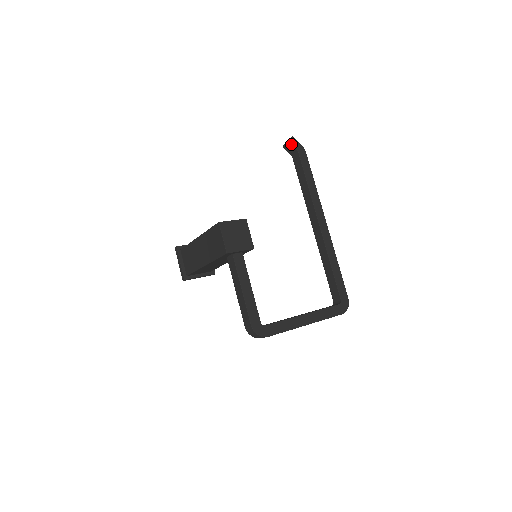
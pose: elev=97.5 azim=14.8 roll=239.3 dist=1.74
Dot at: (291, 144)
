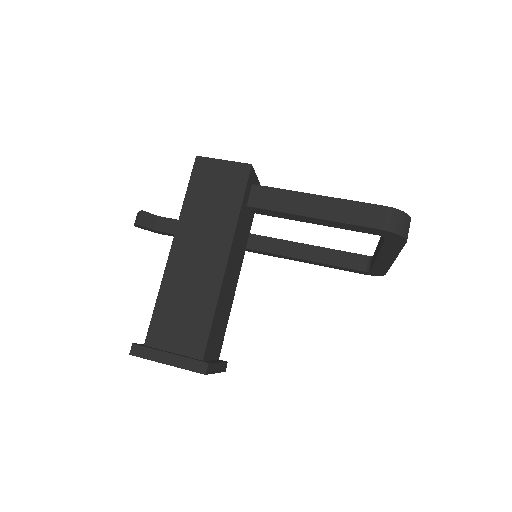
Dot at: (146, 212)
